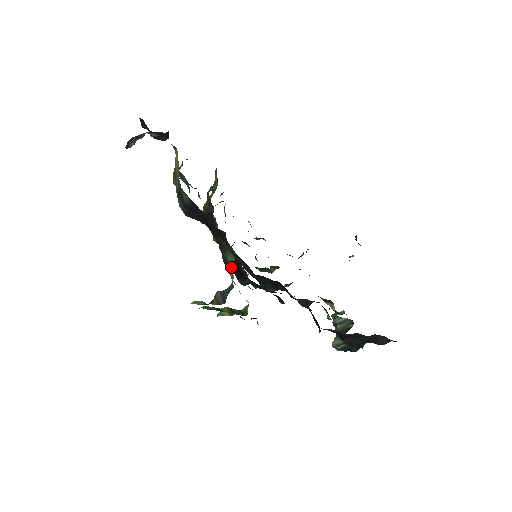
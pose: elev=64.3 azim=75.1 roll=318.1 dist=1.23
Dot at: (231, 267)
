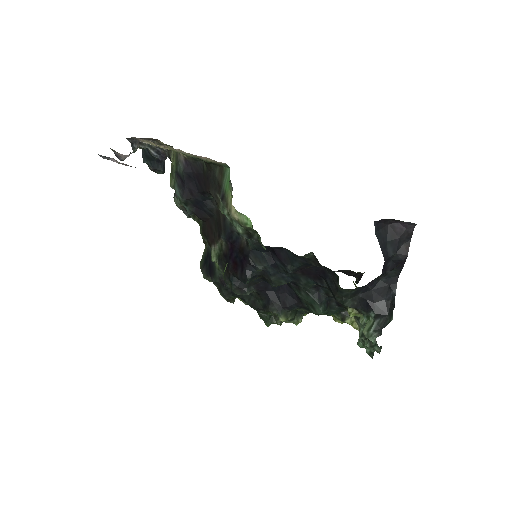
Dot at: (228, 188)
